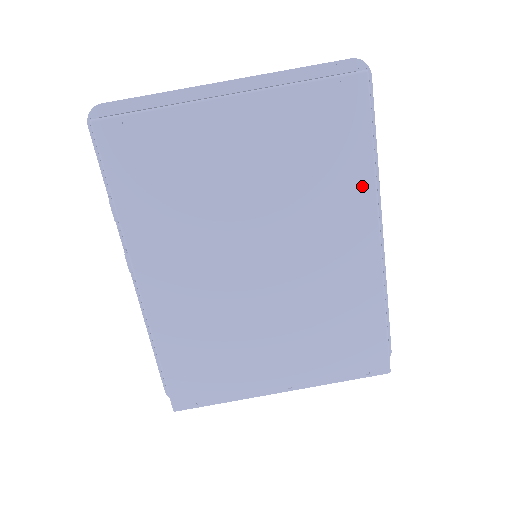
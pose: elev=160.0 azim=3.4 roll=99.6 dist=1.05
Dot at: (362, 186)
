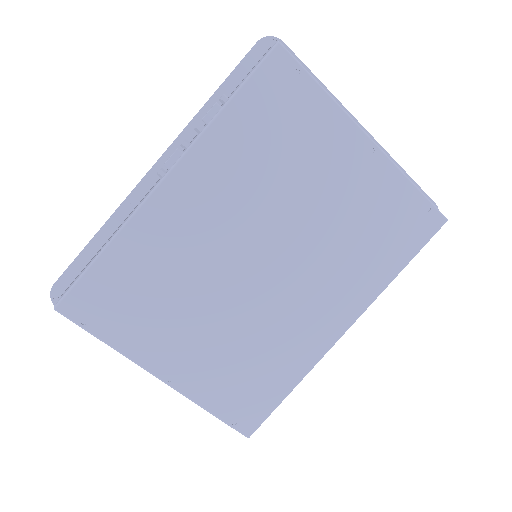
Dot at: (374, 284)
